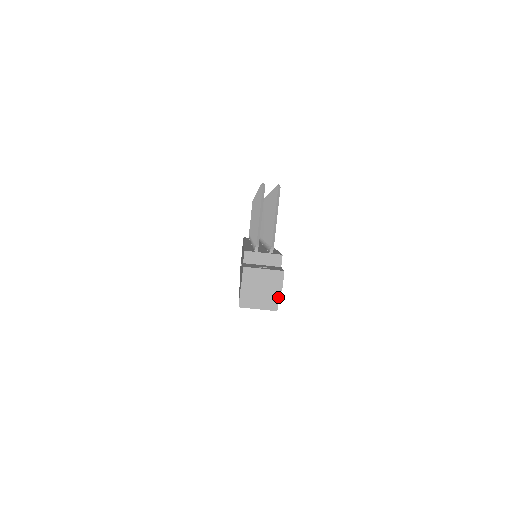
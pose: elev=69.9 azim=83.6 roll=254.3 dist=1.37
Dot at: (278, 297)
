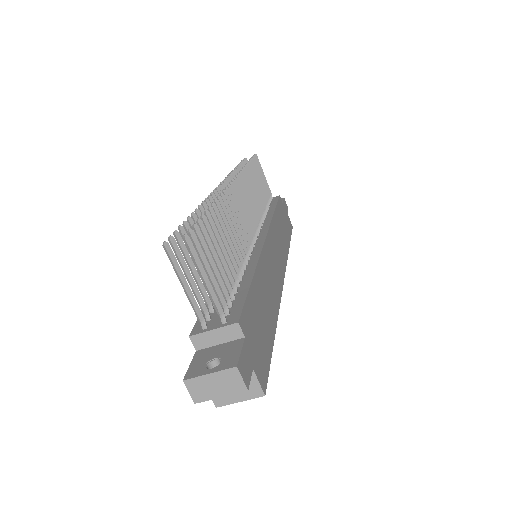
Dot at: (257, 380)
